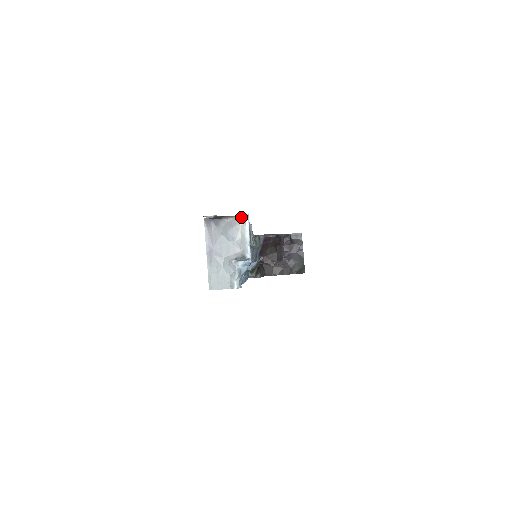
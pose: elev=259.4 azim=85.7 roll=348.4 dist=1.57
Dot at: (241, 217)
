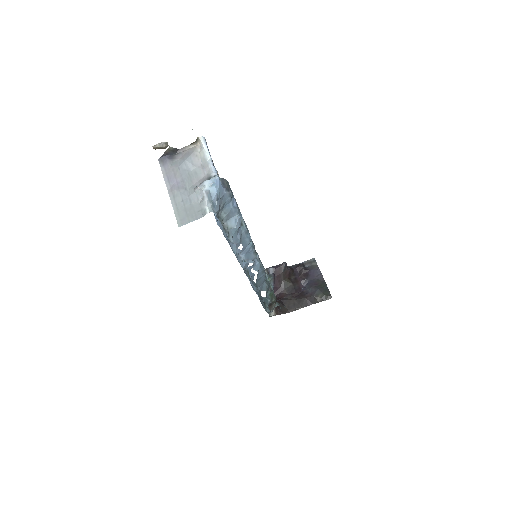
Dot at: (197, 144)
